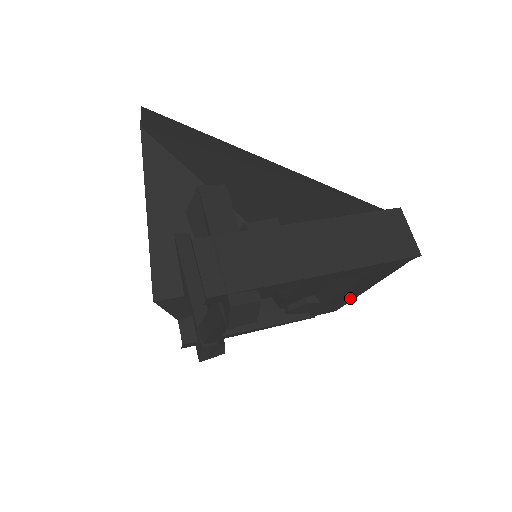
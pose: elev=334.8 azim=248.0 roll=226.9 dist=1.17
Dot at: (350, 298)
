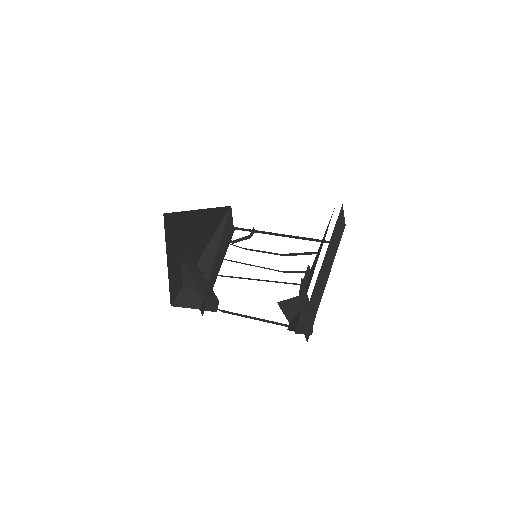
Dot at: occluded
